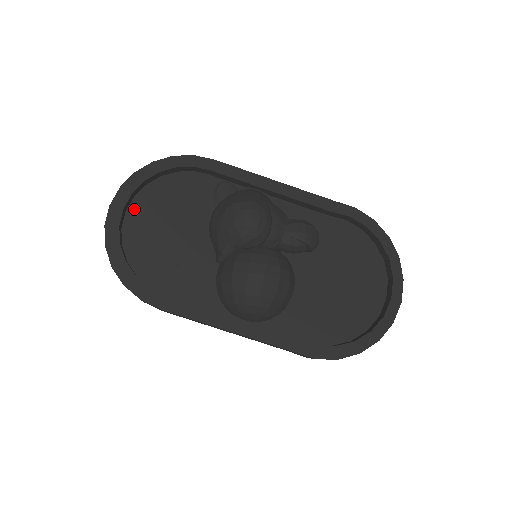
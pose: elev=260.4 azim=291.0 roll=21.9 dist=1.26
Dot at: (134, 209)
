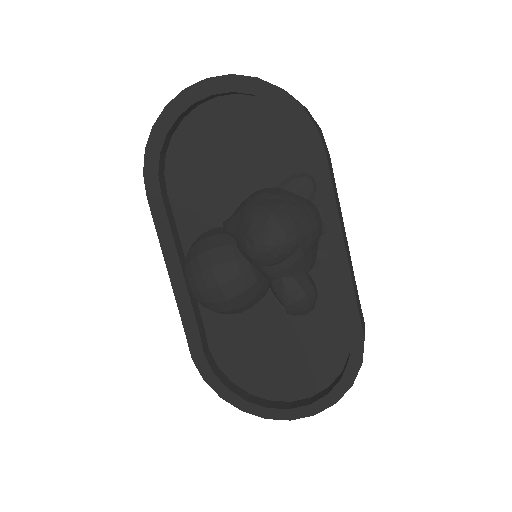
Dot at: (225, 103)
